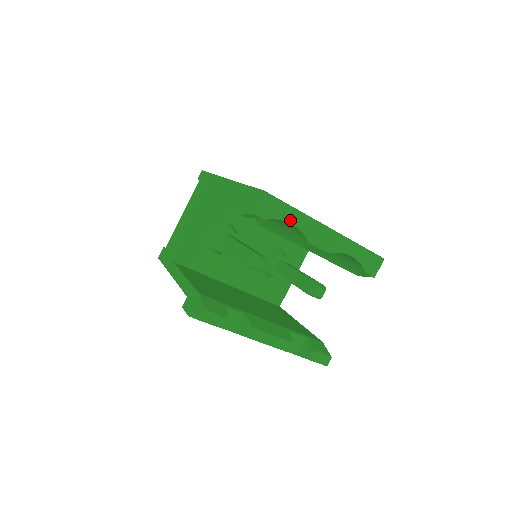
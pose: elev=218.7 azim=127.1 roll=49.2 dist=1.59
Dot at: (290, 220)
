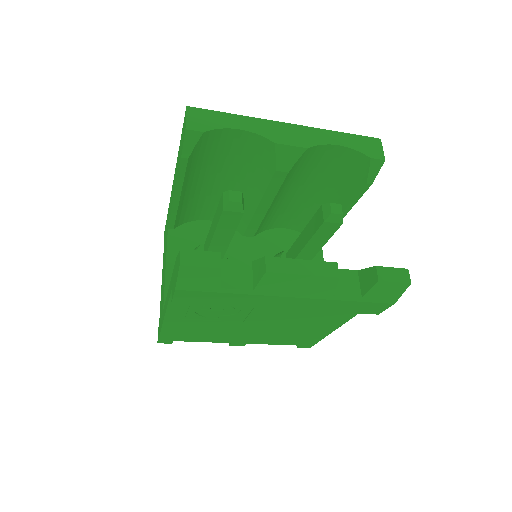
Dot at: (235, 126)
